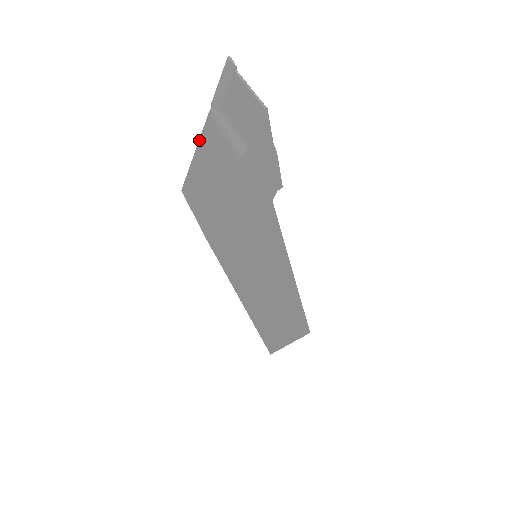
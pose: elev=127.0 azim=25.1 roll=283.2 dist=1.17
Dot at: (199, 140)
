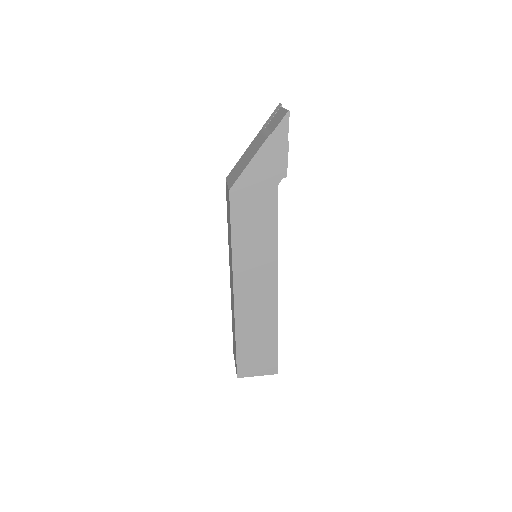
Dot at: (248, 147)
